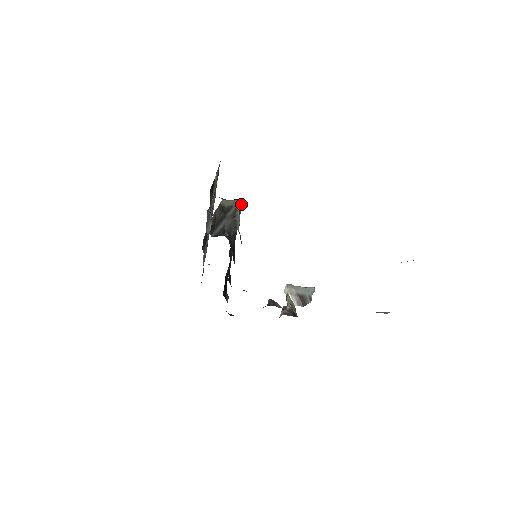
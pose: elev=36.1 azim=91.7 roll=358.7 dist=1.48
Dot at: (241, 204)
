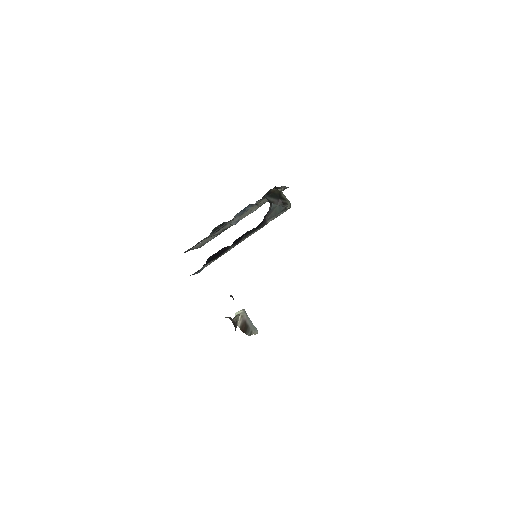
Dot at: (290, 206)
